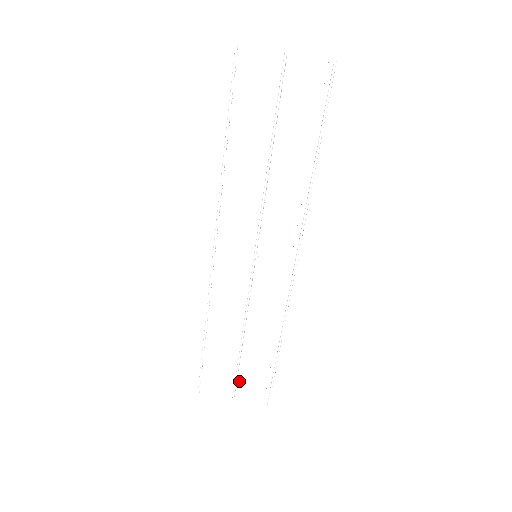
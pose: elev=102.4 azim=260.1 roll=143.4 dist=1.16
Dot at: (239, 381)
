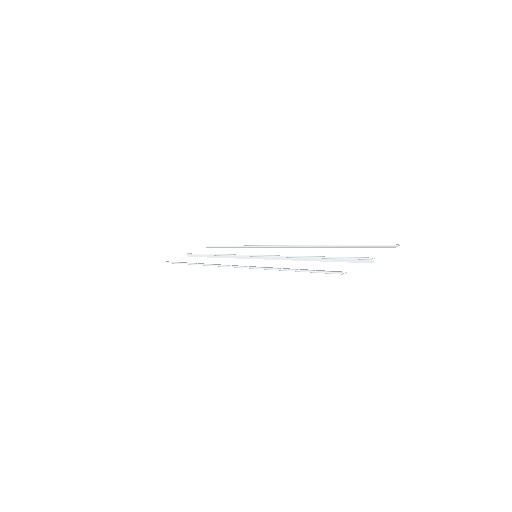
Dot at: (353, 258)
